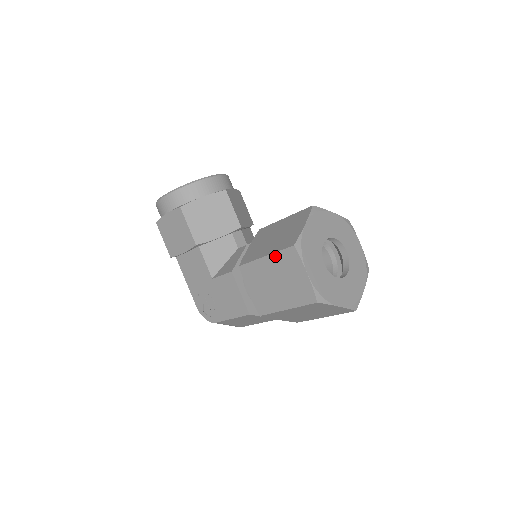
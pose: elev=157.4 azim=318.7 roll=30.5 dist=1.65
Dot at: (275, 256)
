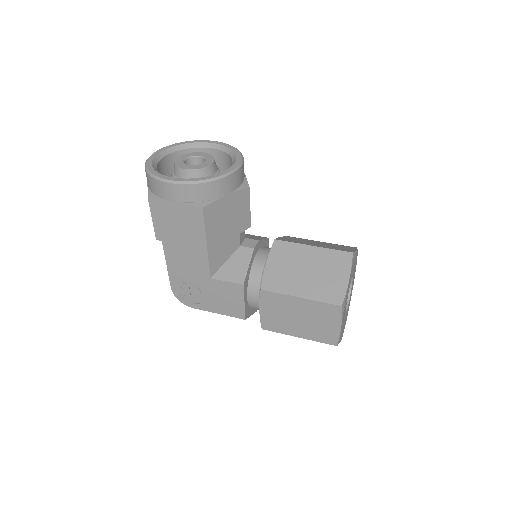
Dot at: (314, 303)
